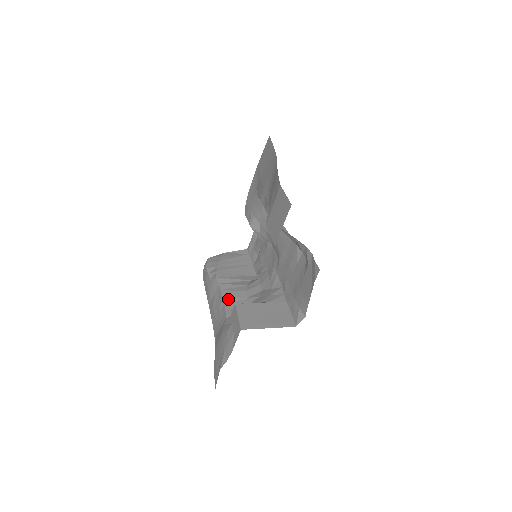
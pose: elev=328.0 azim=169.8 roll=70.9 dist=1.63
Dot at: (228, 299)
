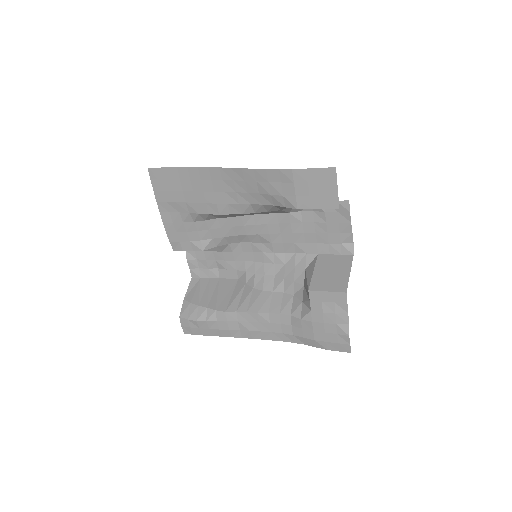
Dot at: (265, 308)
